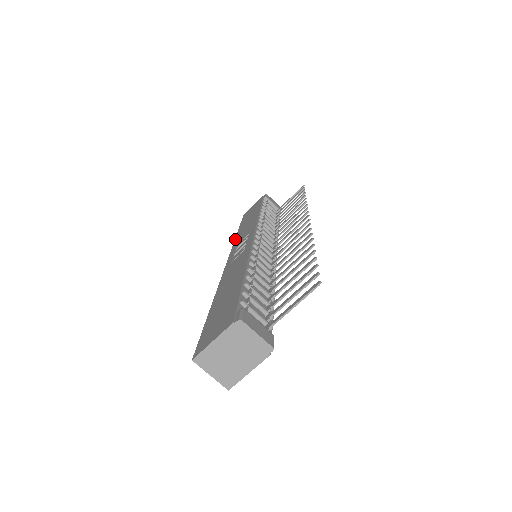
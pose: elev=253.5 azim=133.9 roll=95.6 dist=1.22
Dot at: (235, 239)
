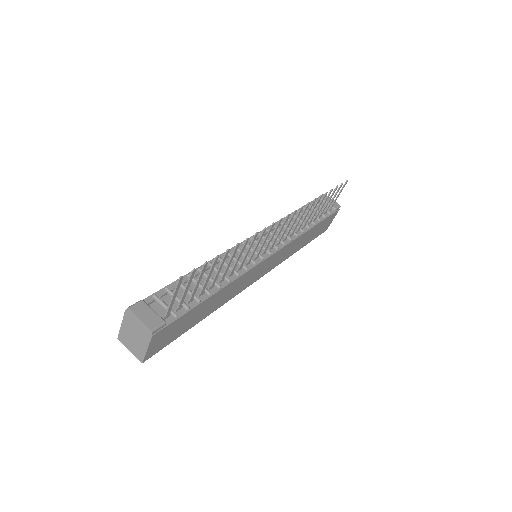
Dot at: occluded
